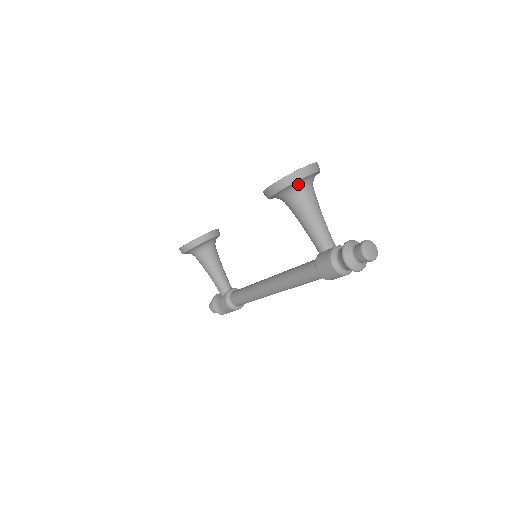
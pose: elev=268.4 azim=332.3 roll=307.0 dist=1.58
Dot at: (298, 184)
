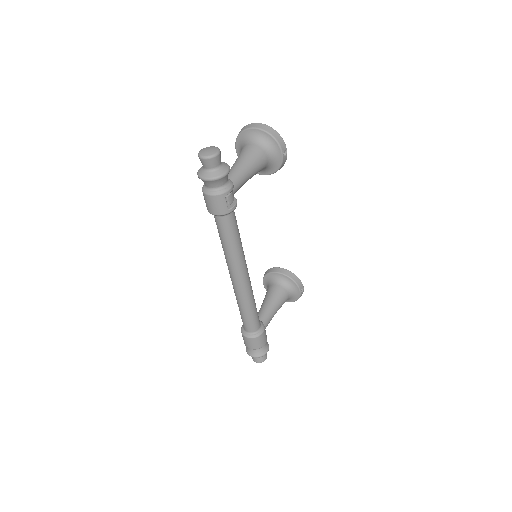
Dot at: (245, 138)
